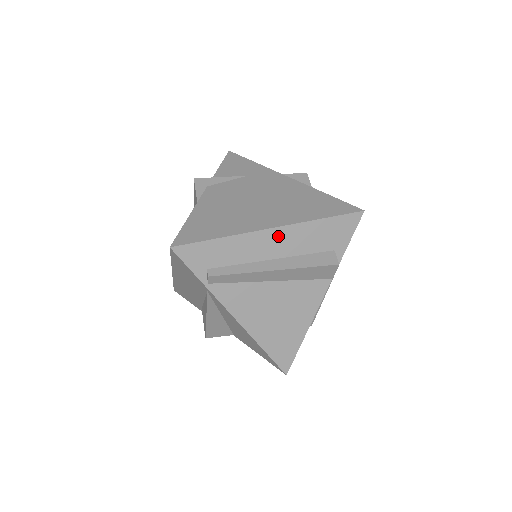
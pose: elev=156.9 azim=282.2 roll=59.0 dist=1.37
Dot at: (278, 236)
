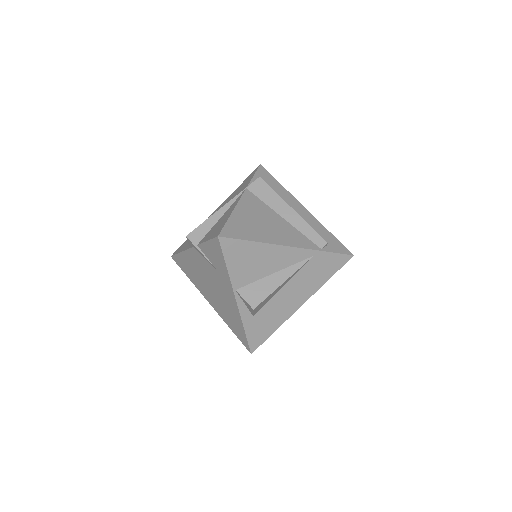
Dot at: occluded
